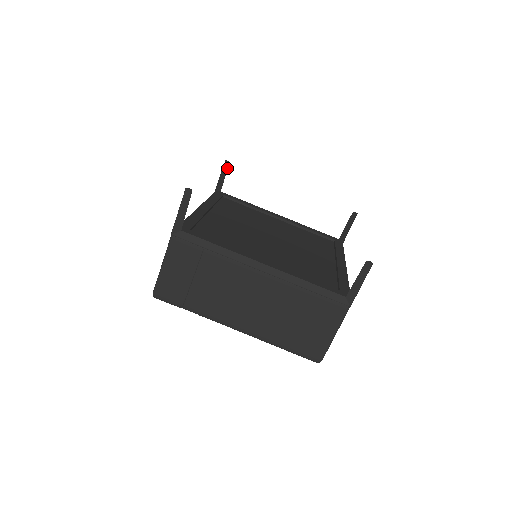
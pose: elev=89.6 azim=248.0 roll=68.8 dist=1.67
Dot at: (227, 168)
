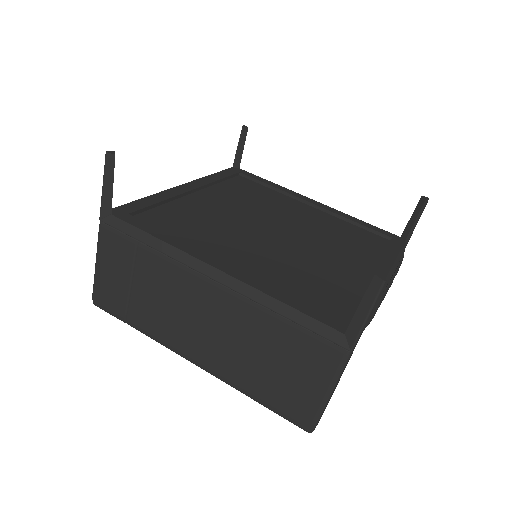
Dot at: (245, 136)
